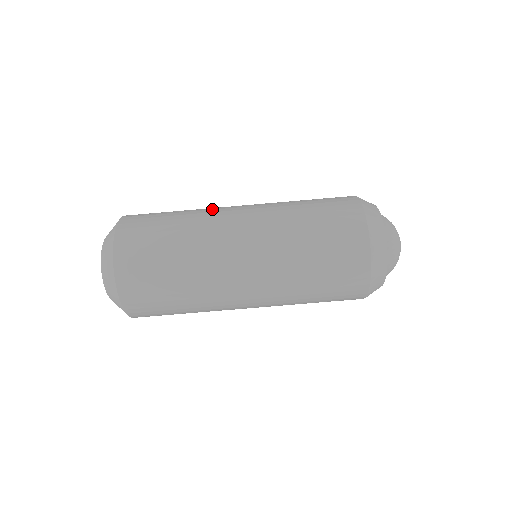
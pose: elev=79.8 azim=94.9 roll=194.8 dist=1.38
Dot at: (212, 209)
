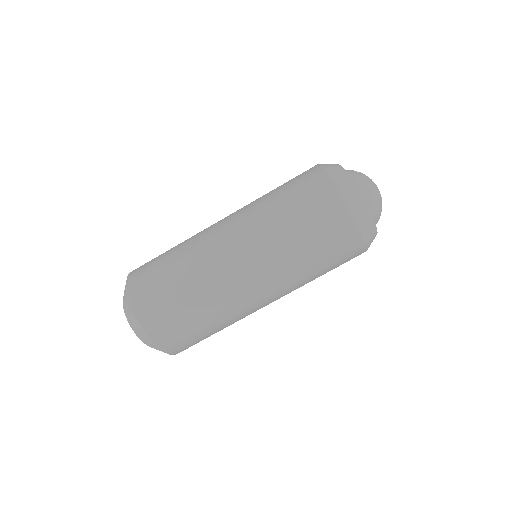
Dot at: occluded
